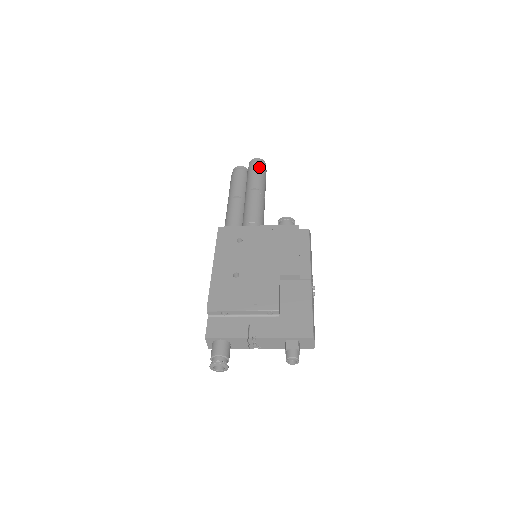
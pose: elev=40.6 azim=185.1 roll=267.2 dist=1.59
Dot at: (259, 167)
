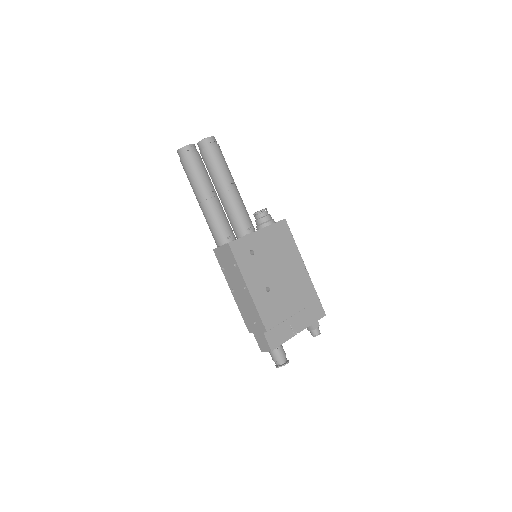
Dot at: (220, 151)
